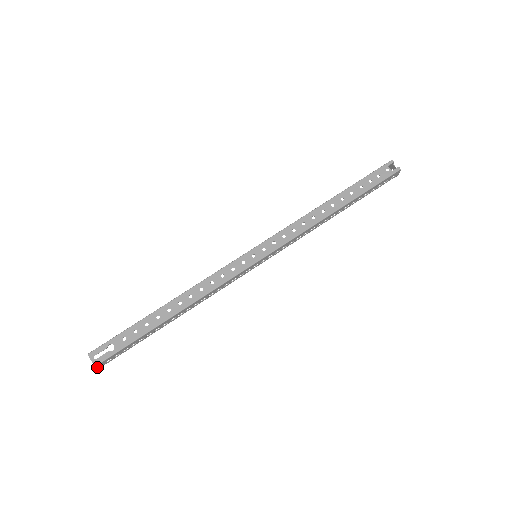
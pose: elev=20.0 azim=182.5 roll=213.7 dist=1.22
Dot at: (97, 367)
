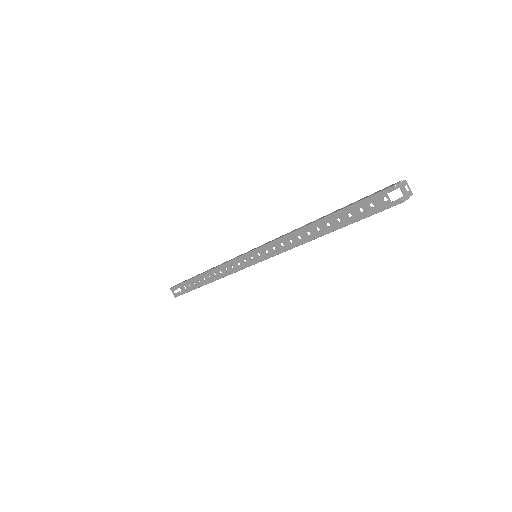
Dot at: occluded
